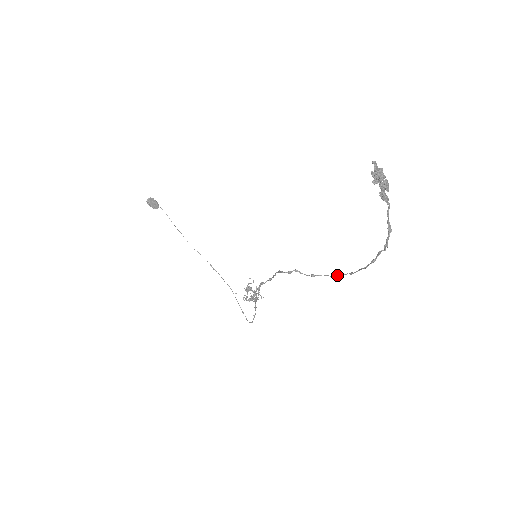
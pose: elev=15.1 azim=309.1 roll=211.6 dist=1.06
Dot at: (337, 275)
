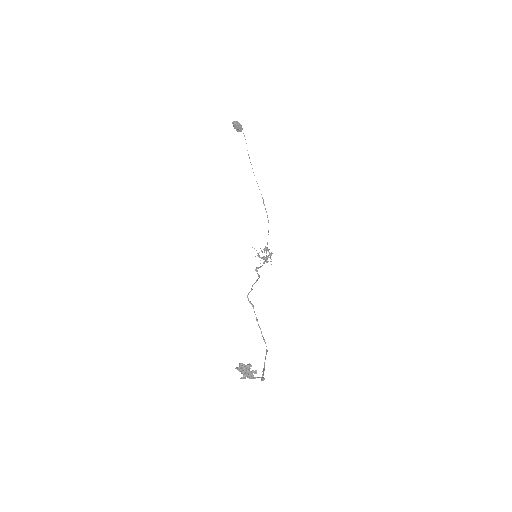
Dot at: occluded
